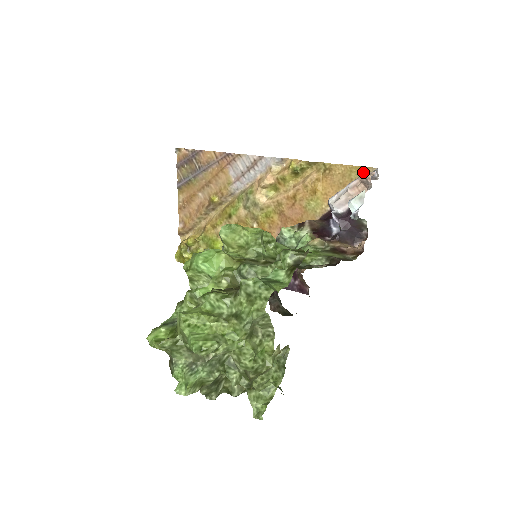
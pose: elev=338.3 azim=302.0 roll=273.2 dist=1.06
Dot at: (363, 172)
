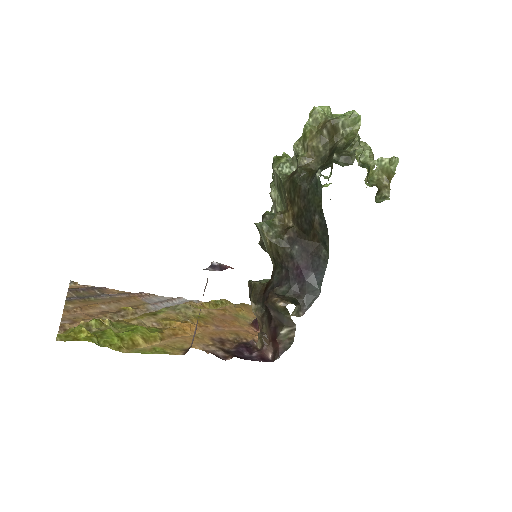
Dot at: occluded
